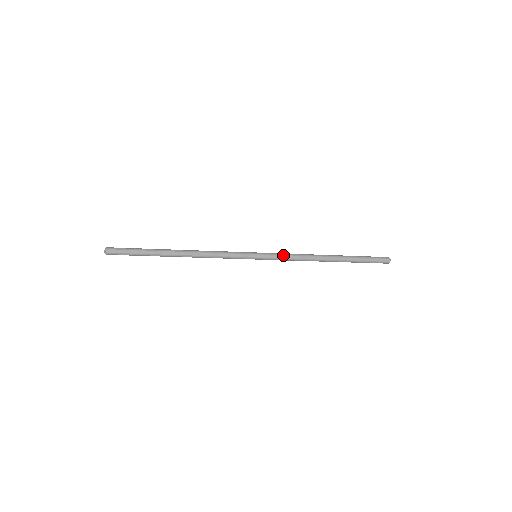
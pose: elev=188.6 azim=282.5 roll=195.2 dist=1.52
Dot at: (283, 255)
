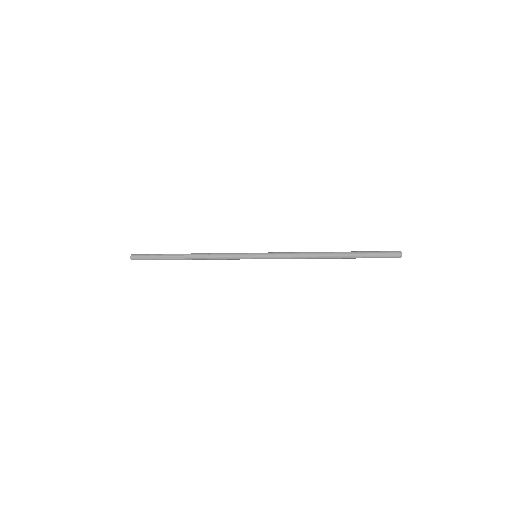
Dot at: (281, 258)
